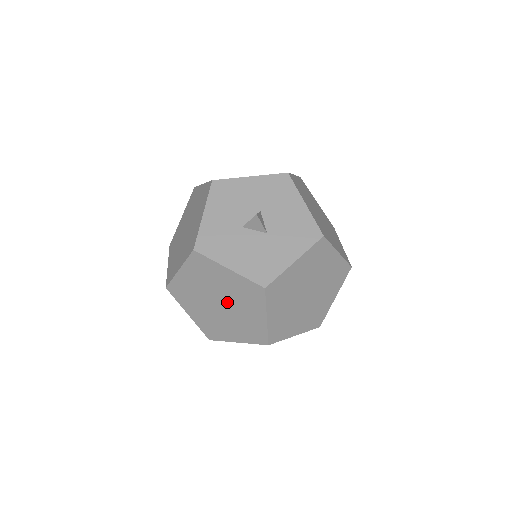
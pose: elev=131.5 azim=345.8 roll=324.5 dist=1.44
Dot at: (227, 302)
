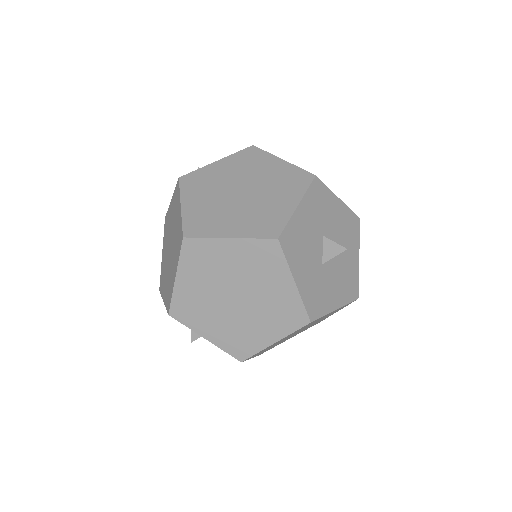
Dot at: occluded
